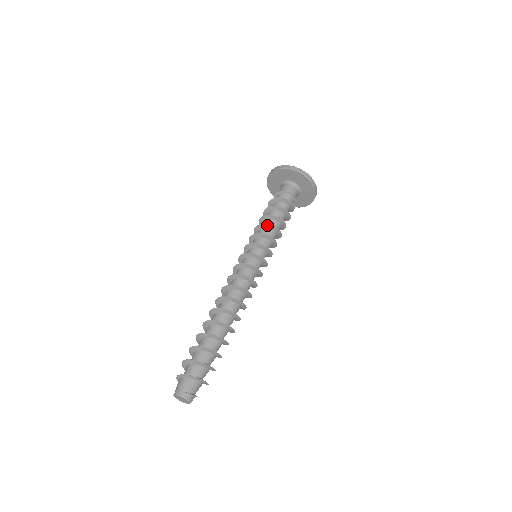
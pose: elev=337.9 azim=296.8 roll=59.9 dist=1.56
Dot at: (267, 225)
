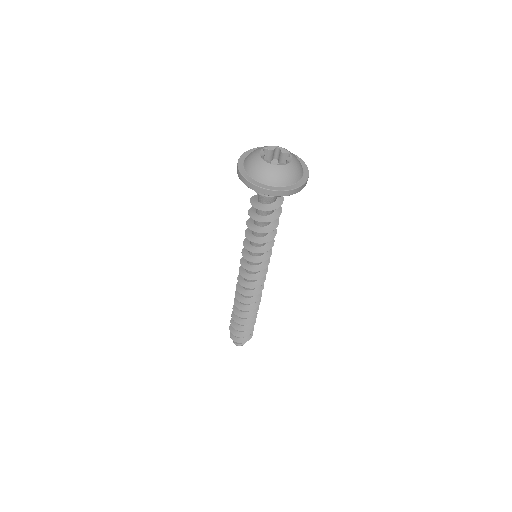
Dot at: (253, 241)
